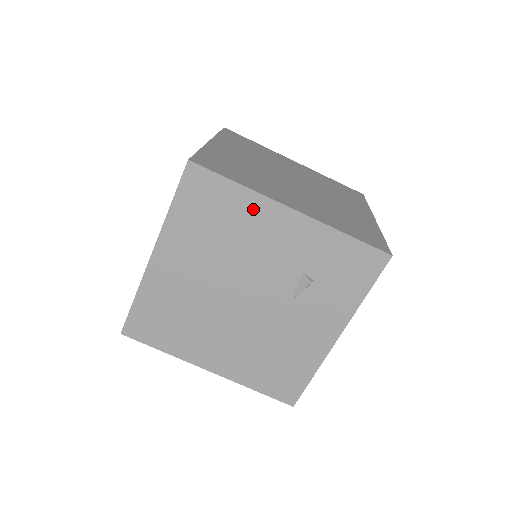
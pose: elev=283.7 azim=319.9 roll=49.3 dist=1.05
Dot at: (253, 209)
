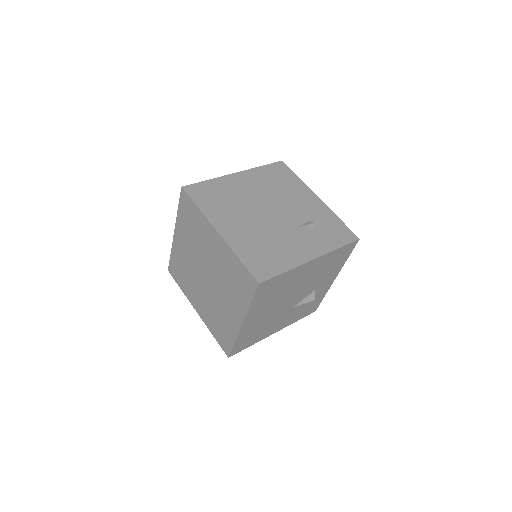
Dot at: (300, 188)
